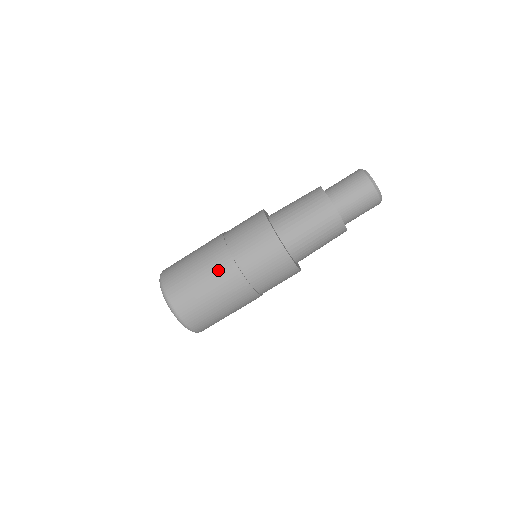
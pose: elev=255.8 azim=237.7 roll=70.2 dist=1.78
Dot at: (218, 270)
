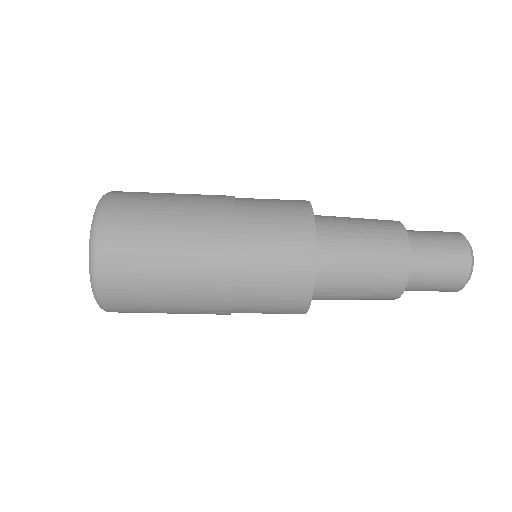
Dot at: (201, 306)
